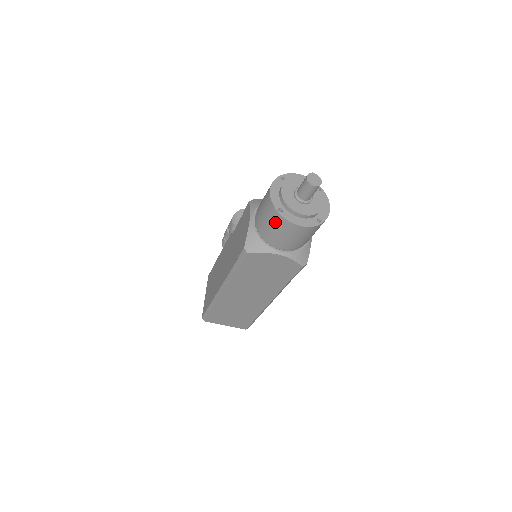
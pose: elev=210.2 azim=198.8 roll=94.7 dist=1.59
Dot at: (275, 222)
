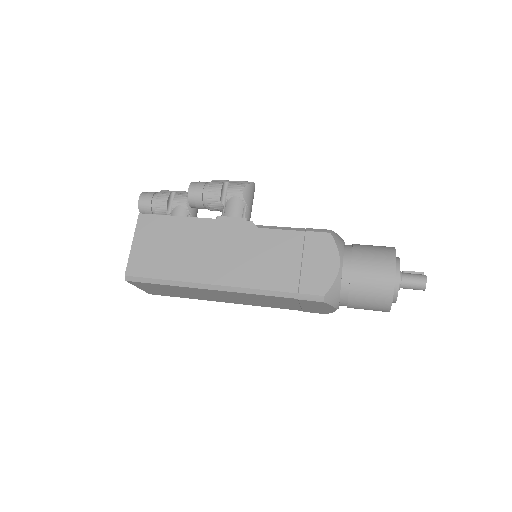
Dot at: (378, 299)
